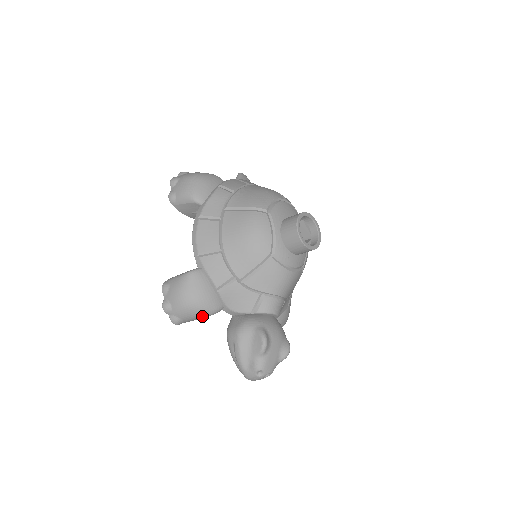
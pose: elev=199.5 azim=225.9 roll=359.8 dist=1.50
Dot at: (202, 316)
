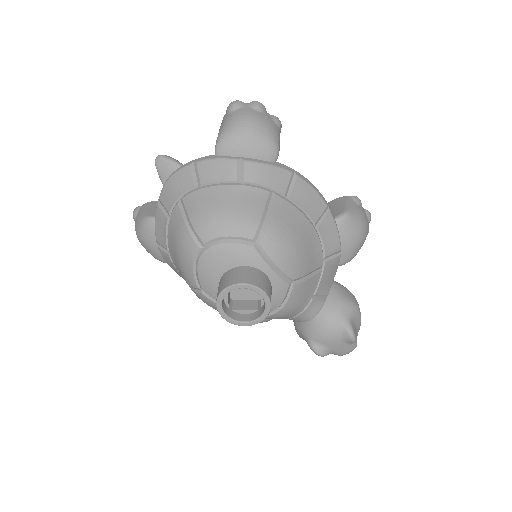
Dot at: occluded
